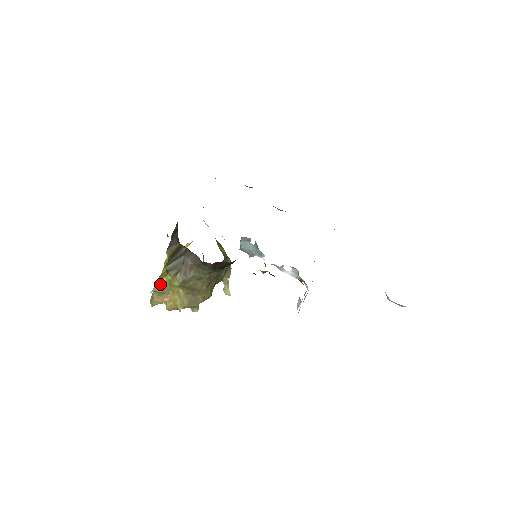
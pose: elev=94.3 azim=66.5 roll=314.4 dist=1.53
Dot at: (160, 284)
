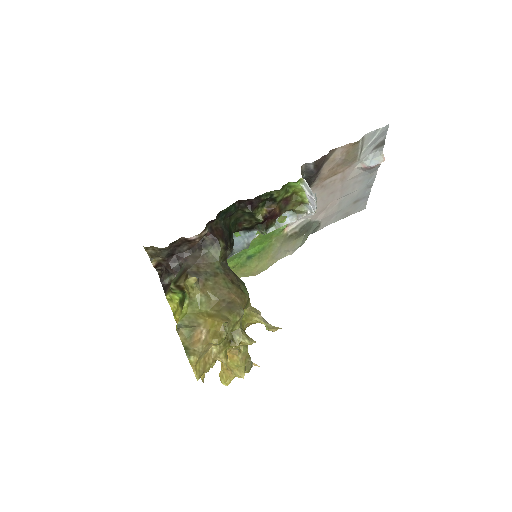
Dot at: (181, 320)
